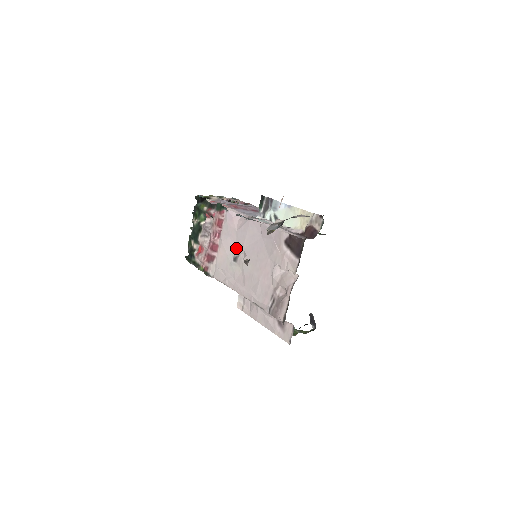
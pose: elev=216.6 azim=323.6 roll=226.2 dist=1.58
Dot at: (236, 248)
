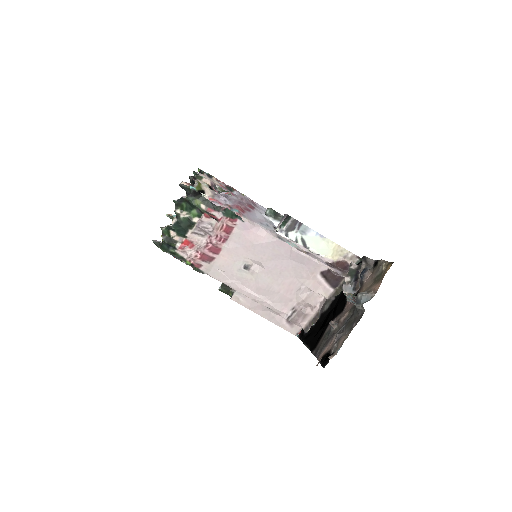
Dot at: (250, 259)
